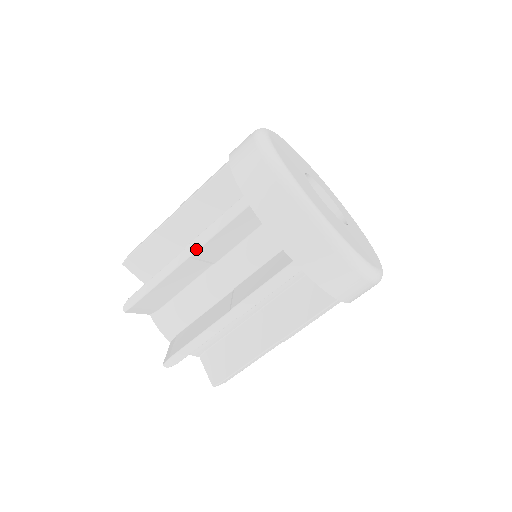
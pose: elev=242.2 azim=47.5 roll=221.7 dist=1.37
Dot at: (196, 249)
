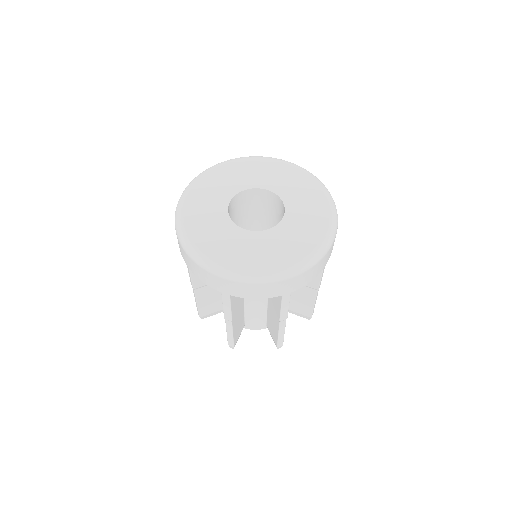
Dot at: (231, 318)
